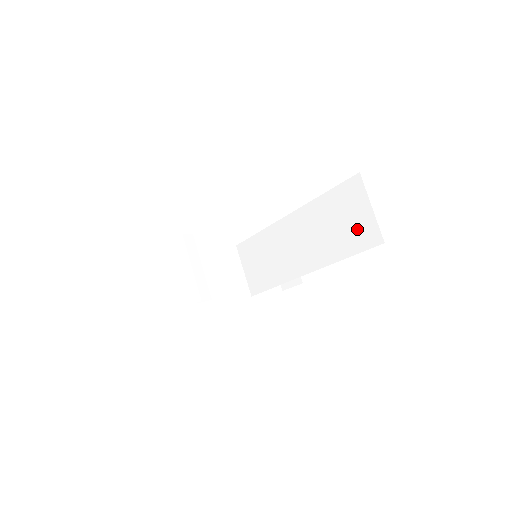
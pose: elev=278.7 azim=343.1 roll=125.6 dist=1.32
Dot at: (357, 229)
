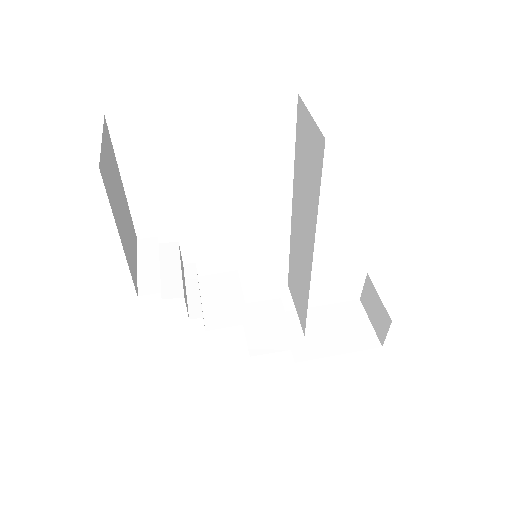
Dot at: (313, 153)
